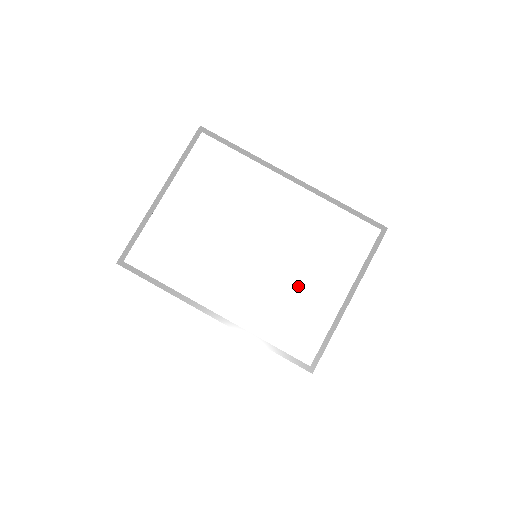
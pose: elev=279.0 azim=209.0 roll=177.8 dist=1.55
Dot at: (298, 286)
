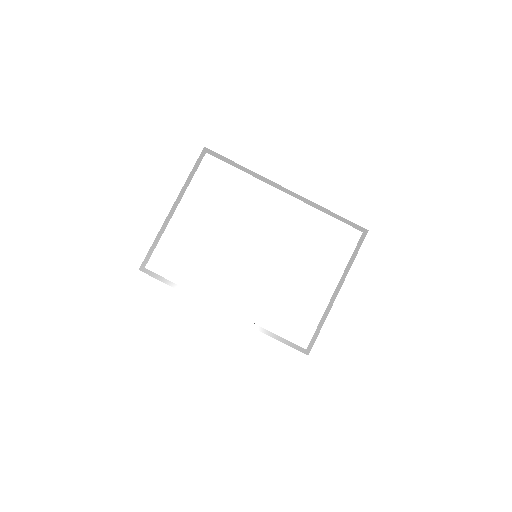
Dot at: (294, 283)
